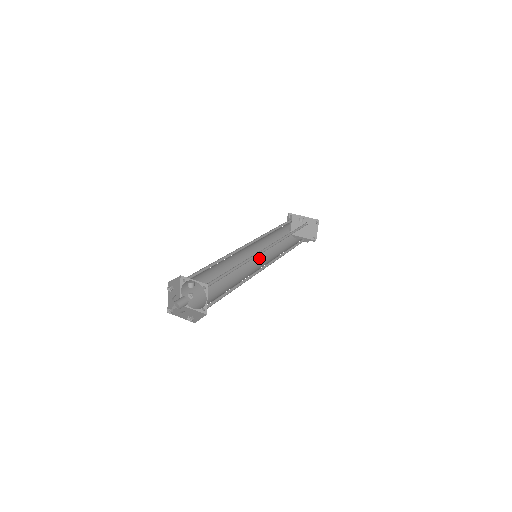
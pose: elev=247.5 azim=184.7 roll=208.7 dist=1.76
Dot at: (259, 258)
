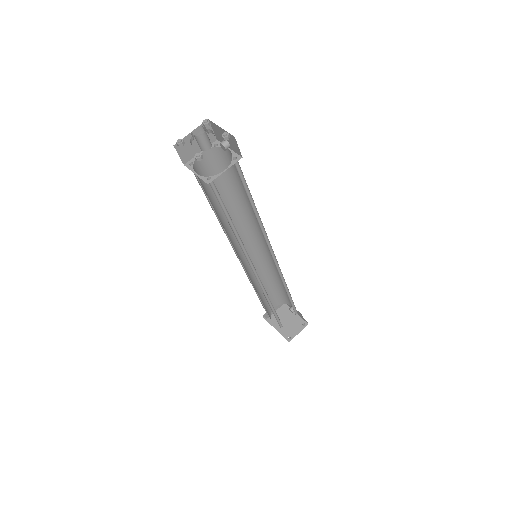
Dot at: (248, 273)
